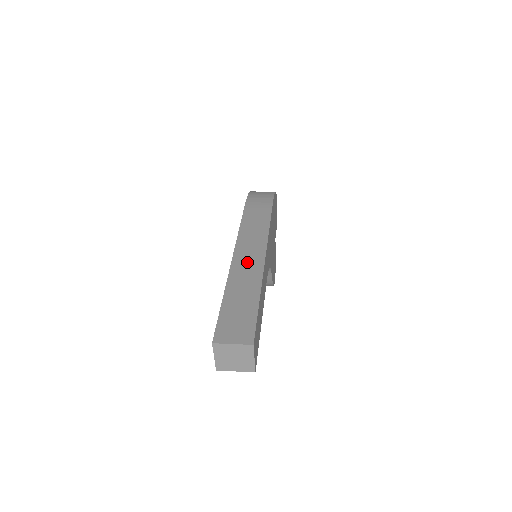
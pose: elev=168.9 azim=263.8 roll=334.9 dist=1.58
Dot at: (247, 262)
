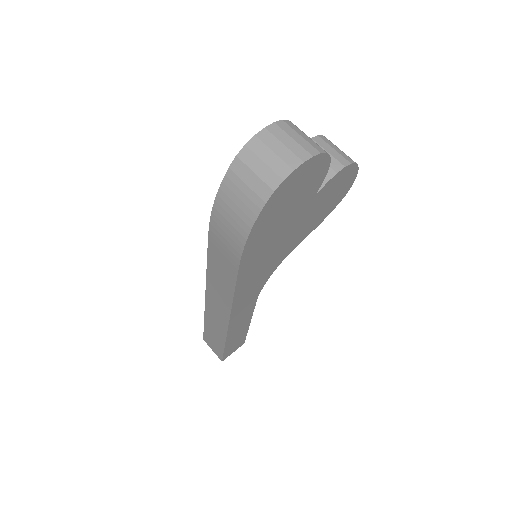
Dot at: (216, 313)
